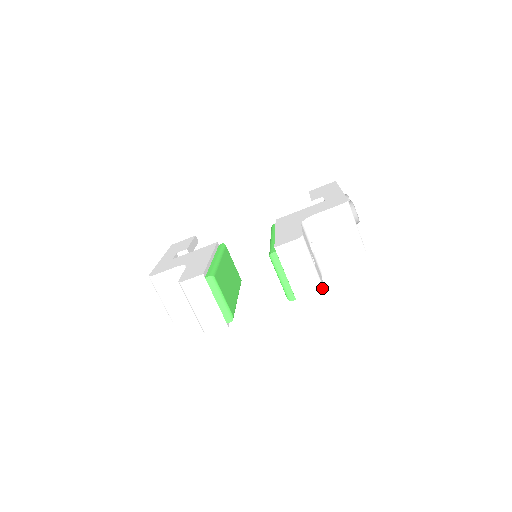
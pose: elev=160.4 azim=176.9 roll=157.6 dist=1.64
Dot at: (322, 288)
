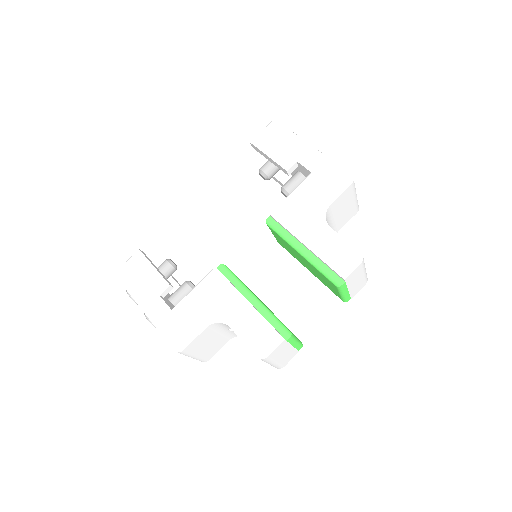
Dot at: occluded
